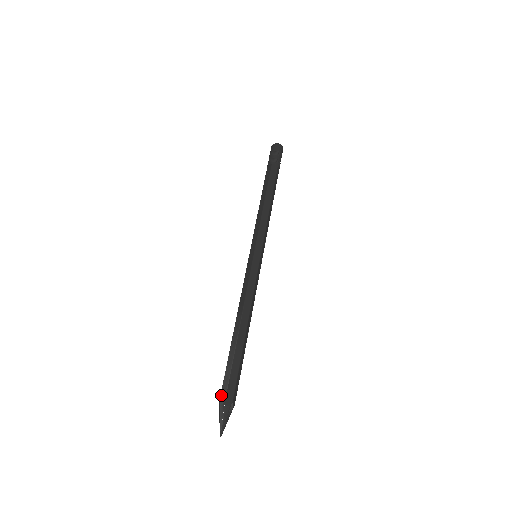
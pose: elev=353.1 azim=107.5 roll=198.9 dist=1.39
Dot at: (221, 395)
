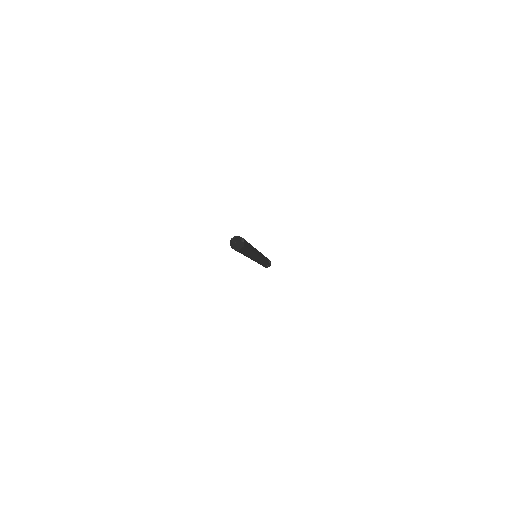
Dot at: occluded
